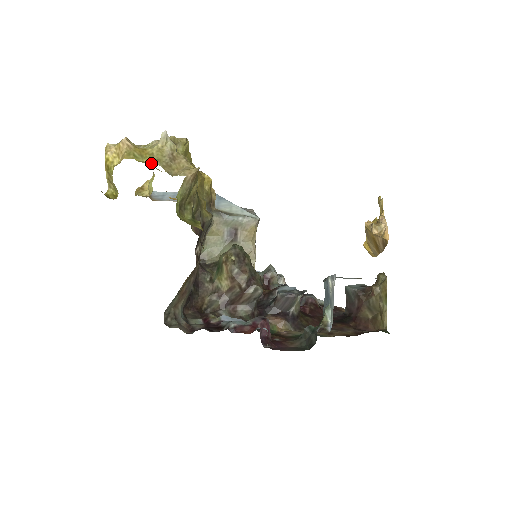
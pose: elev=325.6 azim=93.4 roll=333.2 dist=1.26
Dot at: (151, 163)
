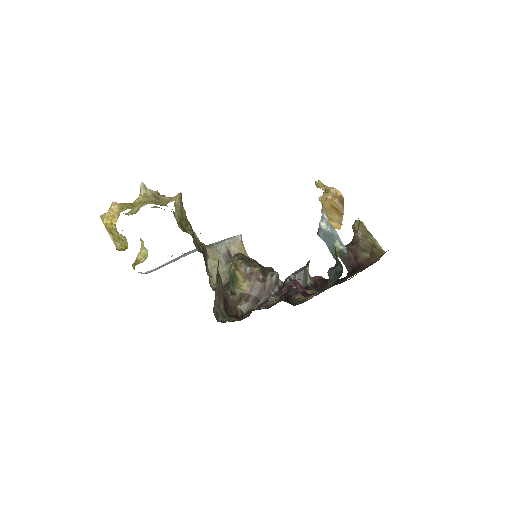
Dot at: (143, 205)
